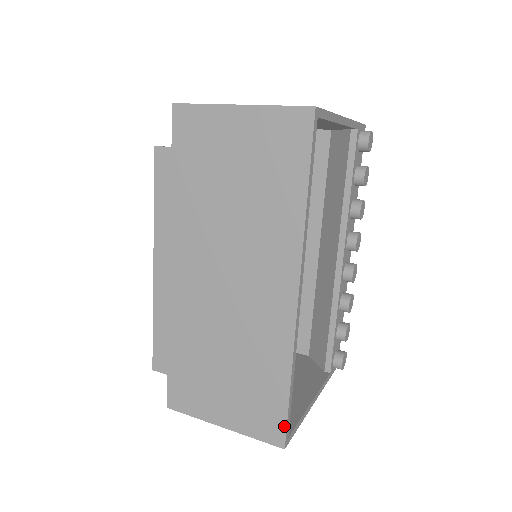
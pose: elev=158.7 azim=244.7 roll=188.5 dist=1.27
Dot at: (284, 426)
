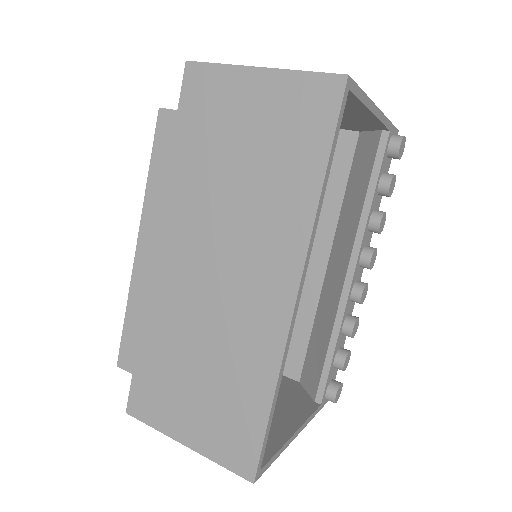
Dot at: (257, 455)
